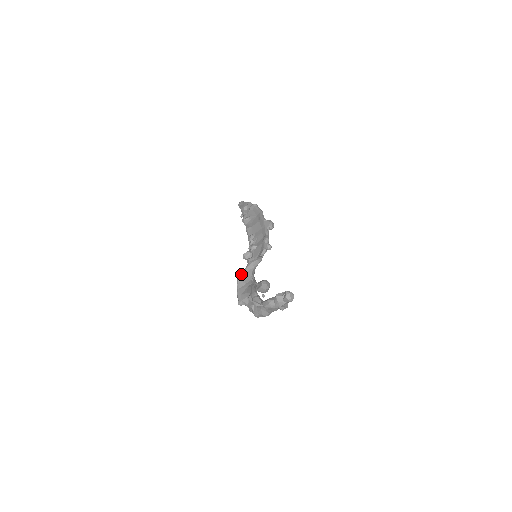
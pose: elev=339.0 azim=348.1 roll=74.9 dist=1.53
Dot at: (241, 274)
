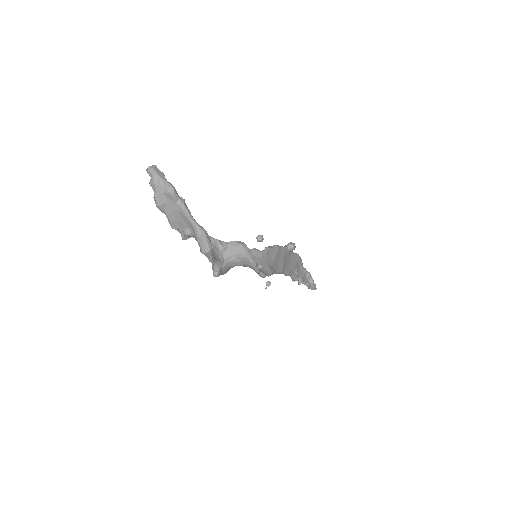
Dot at: occluded
